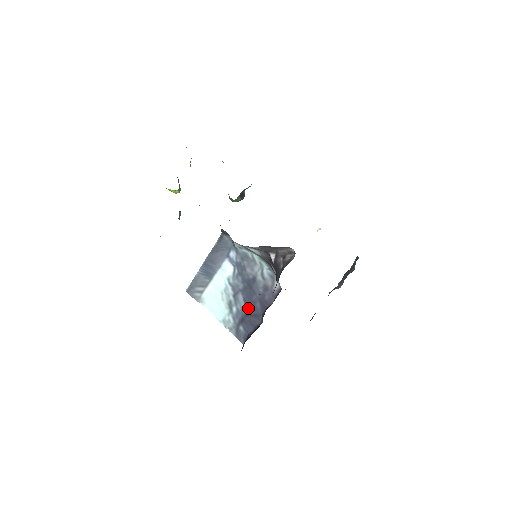
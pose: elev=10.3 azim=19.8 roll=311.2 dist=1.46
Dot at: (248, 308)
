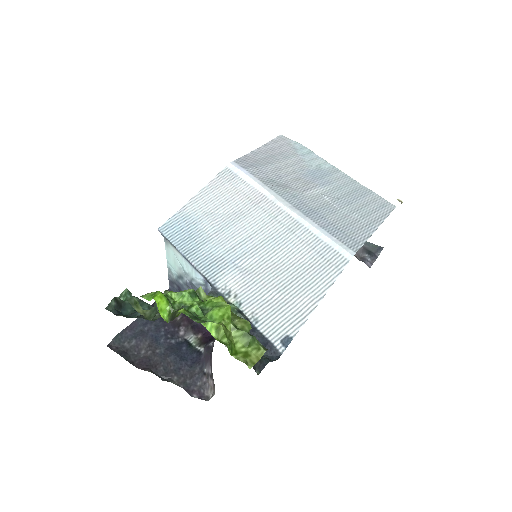
Dot at: occluded
